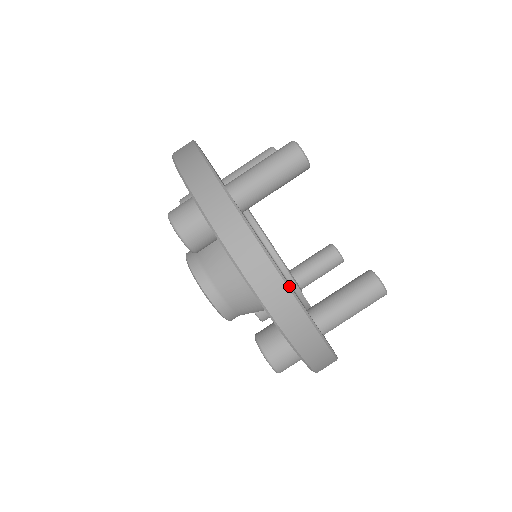
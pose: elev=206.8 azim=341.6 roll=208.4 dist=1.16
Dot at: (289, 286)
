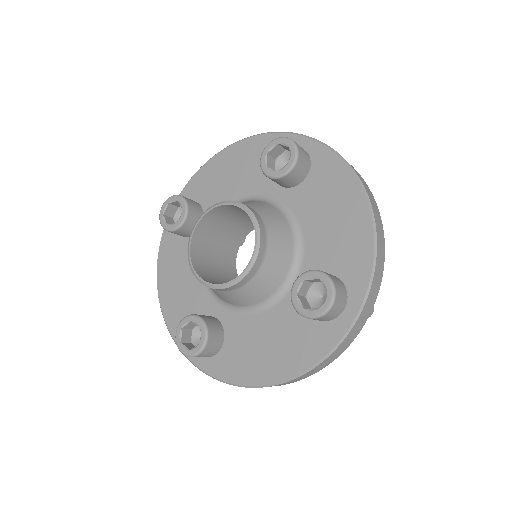
Dot at: (379, 215)
